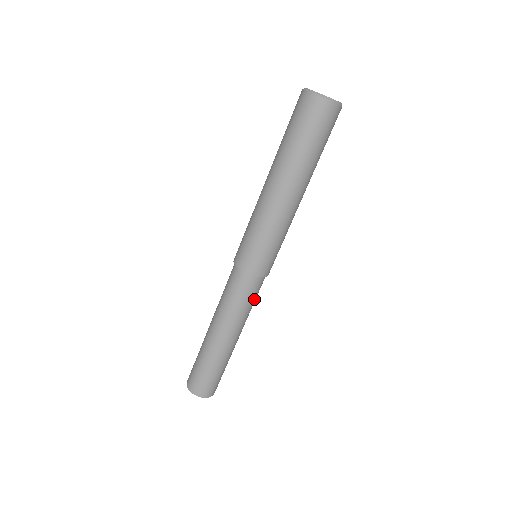
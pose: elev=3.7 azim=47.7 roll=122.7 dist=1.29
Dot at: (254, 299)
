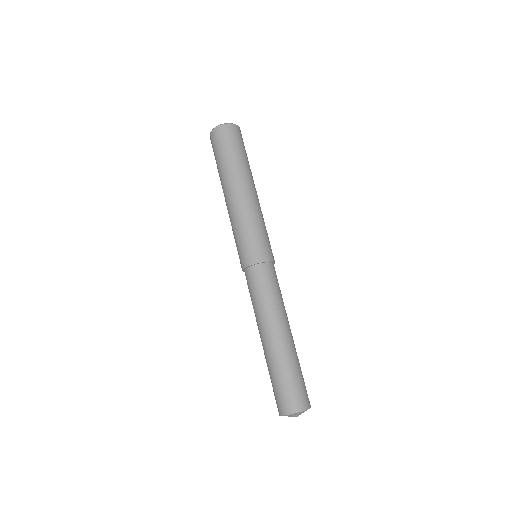
Dot at: (277, 287)
